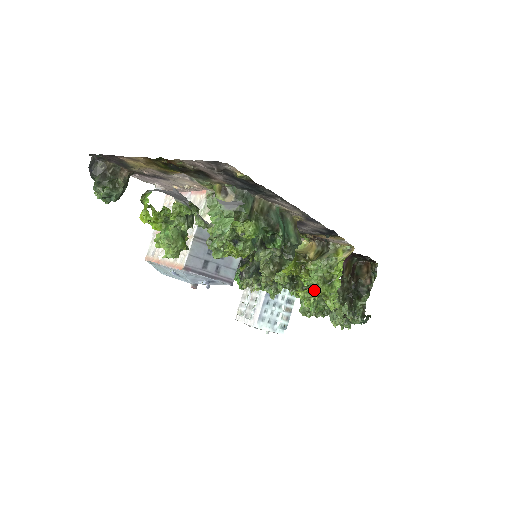
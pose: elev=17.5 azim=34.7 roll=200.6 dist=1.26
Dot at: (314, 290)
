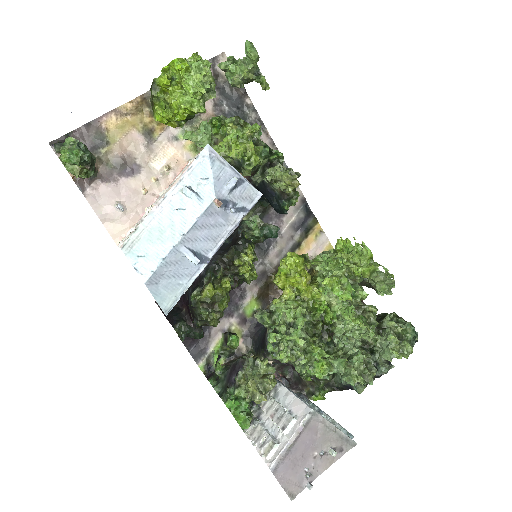
Dot at: (338, 269)
